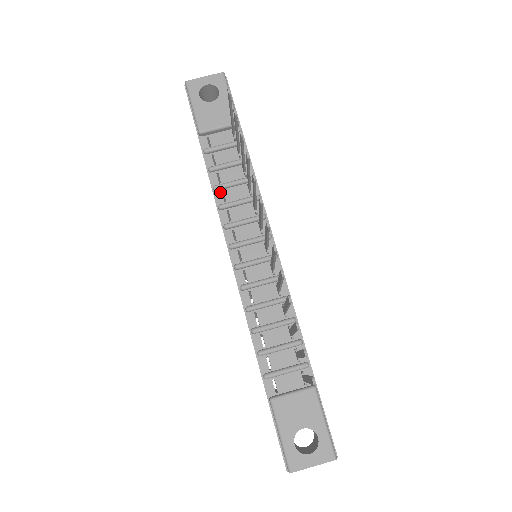
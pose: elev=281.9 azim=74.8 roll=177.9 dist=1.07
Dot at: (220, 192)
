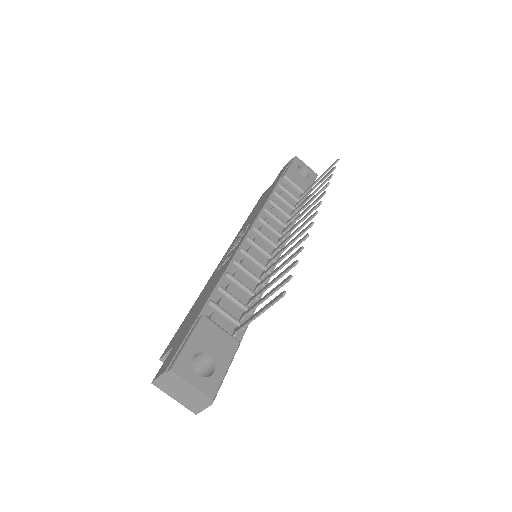
Dot at: (270, 206)
